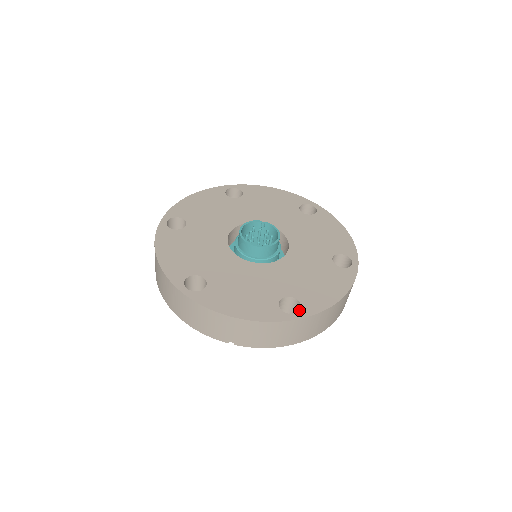
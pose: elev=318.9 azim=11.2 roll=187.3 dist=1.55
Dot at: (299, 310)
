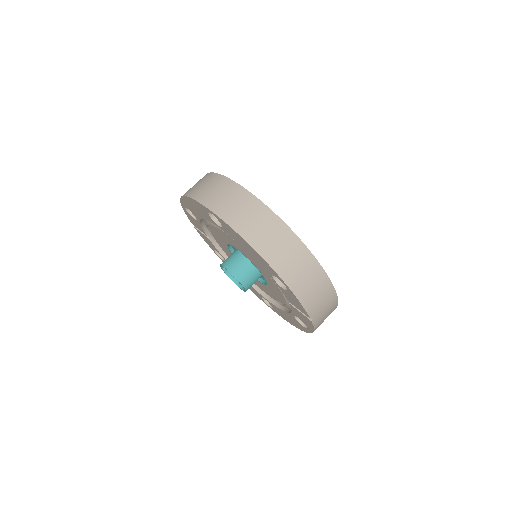
Dot at: occluded
